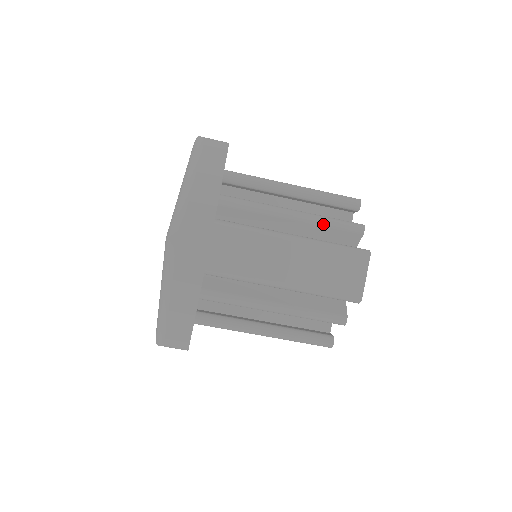
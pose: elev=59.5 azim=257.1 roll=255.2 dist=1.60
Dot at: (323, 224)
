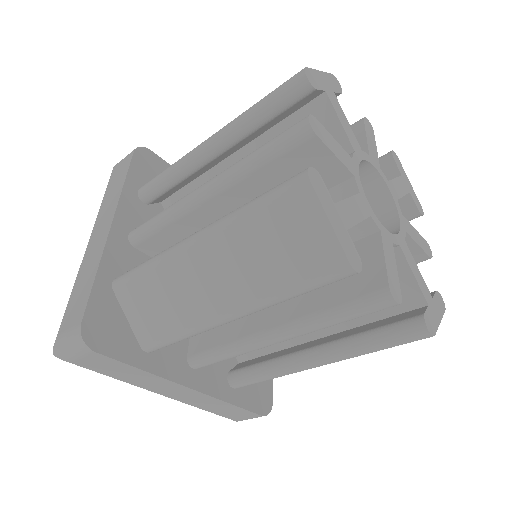
Dot at: (247, 171)
